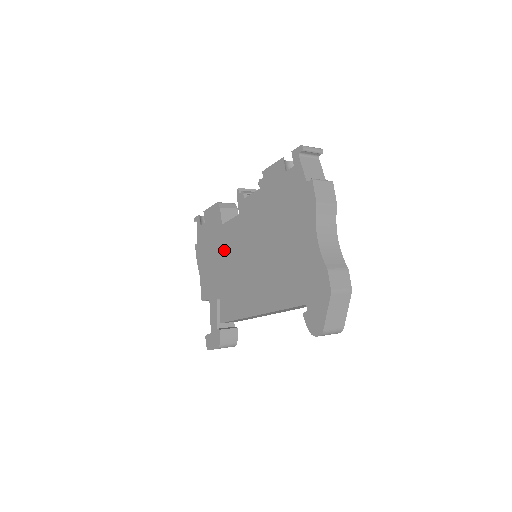
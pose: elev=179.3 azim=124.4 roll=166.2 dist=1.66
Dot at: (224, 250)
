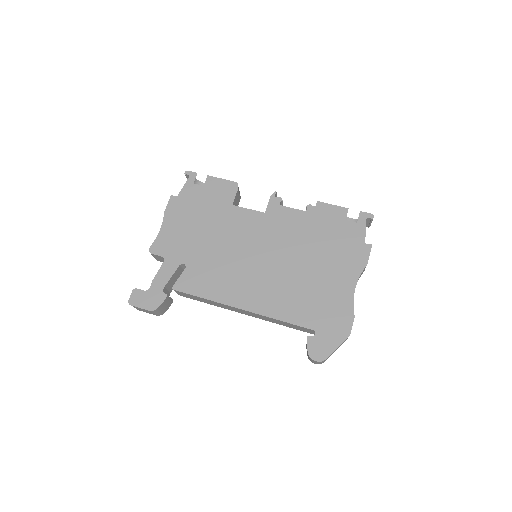
Dot at: (222, 228)
